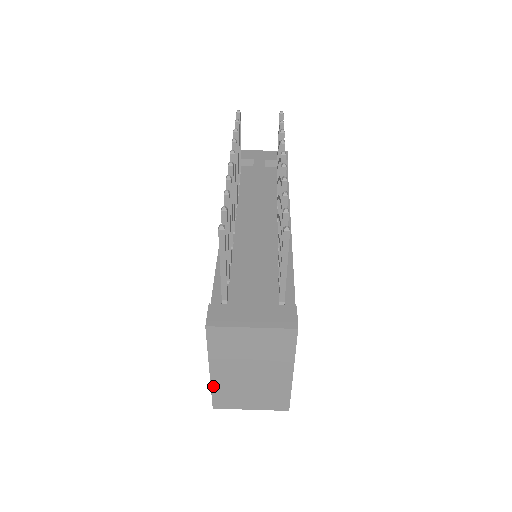
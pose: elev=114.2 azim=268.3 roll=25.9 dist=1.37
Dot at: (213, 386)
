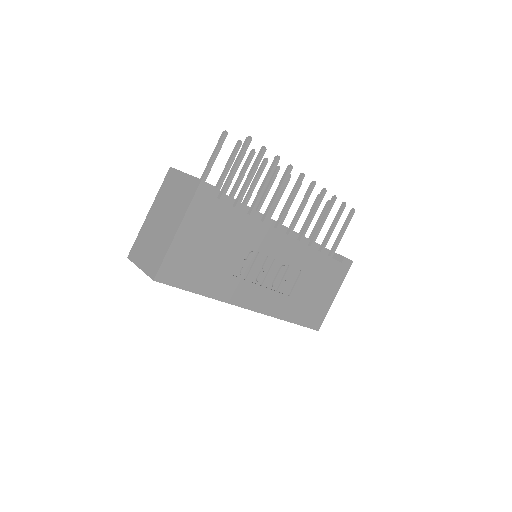
Dot at: (141, 230)
